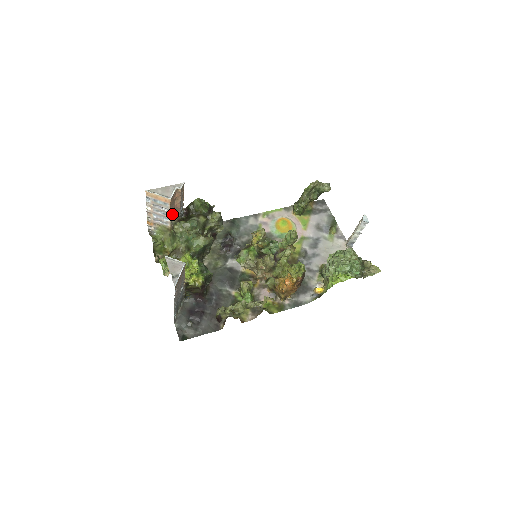
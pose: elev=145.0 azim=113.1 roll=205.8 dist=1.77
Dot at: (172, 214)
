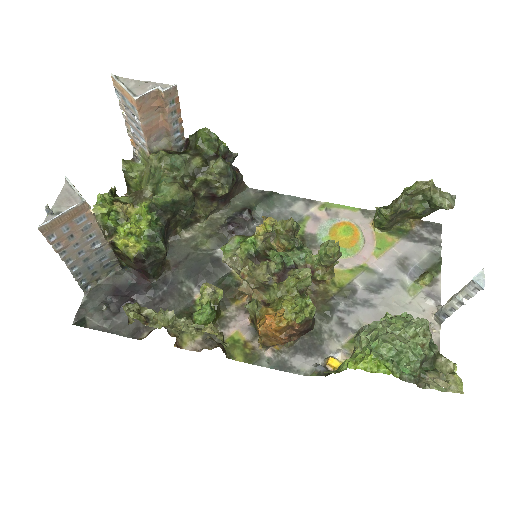
Dot at: (154, 135)
